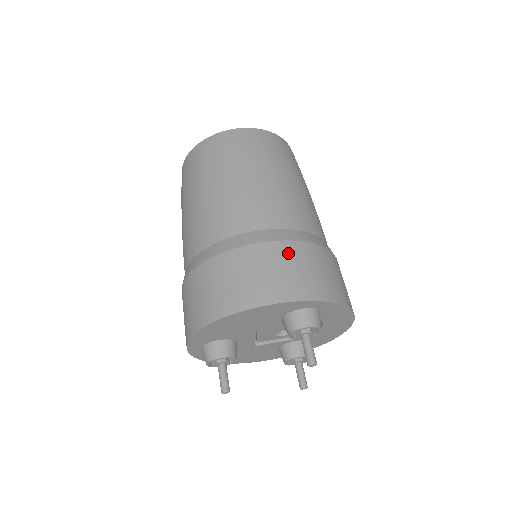
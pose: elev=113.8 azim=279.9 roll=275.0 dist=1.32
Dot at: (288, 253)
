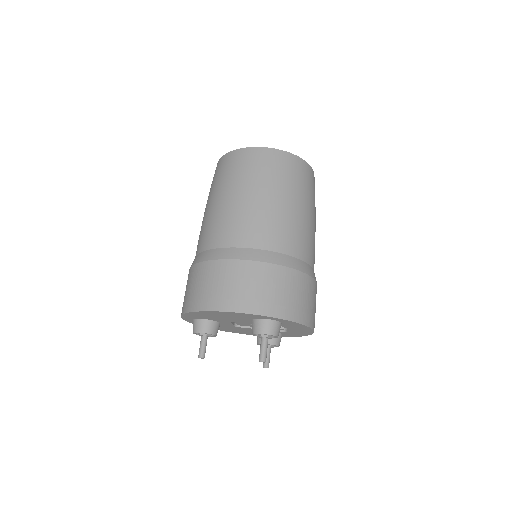
Dot at: (266, 274)
